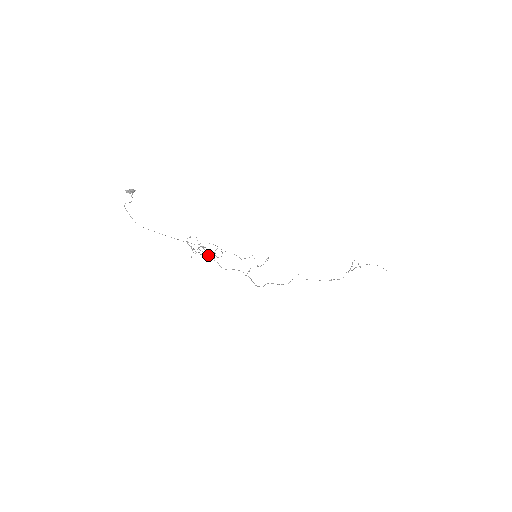
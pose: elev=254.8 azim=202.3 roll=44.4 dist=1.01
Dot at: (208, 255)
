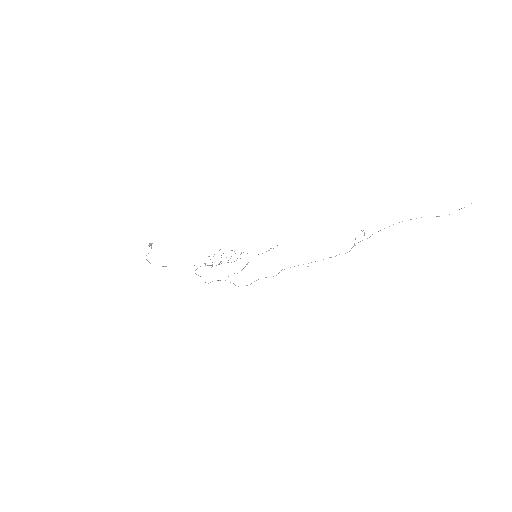
Dot at: (198, 275)
